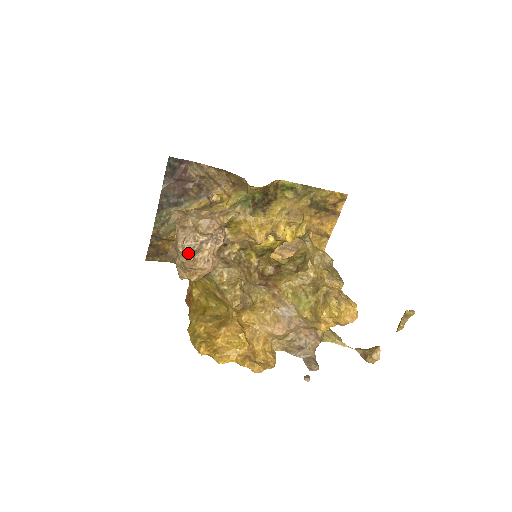
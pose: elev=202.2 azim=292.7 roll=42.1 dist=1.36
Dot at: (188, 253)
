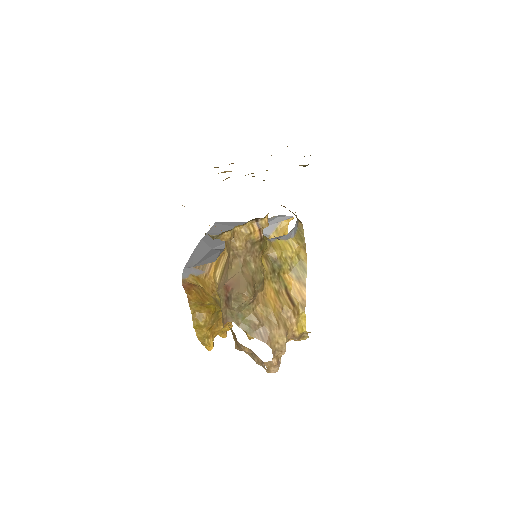
Dot at: occluded
